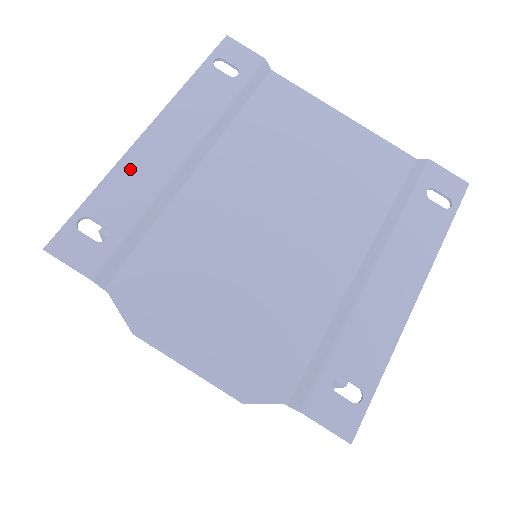
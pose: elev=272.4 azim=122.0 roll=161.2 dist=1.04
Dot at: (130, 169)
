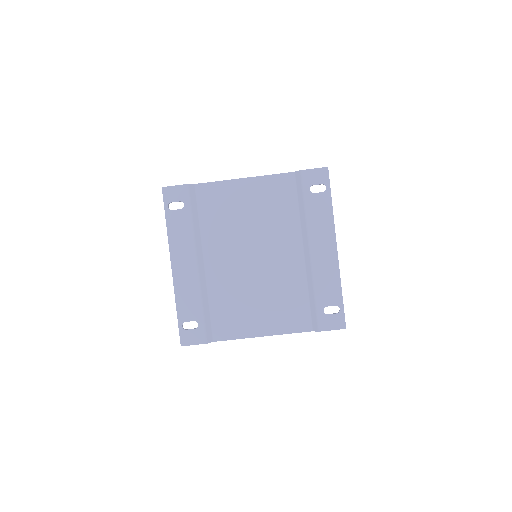
Dot at: (181, 290)
